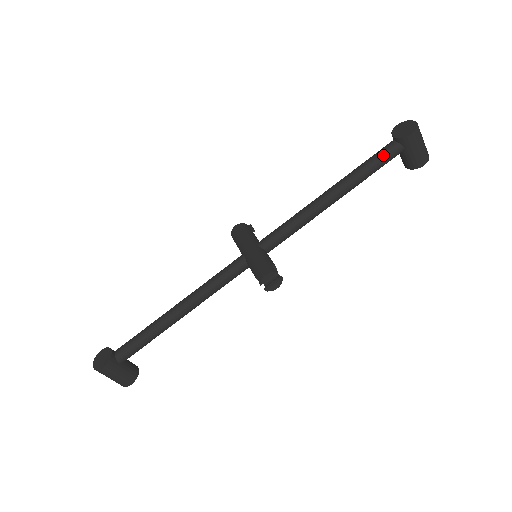
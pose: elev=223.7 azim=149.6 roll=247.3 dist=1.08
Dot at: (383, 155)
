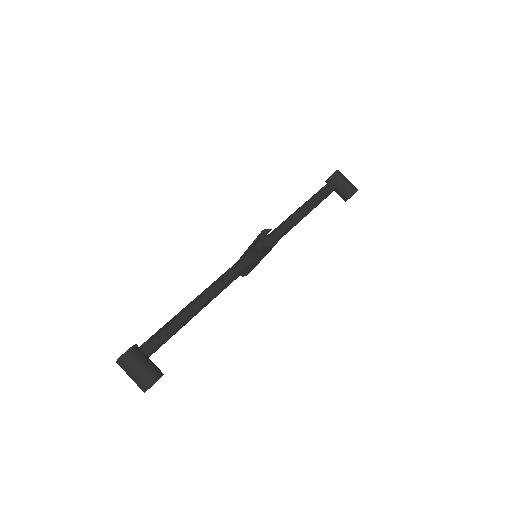
Dot at: (324, 187)
